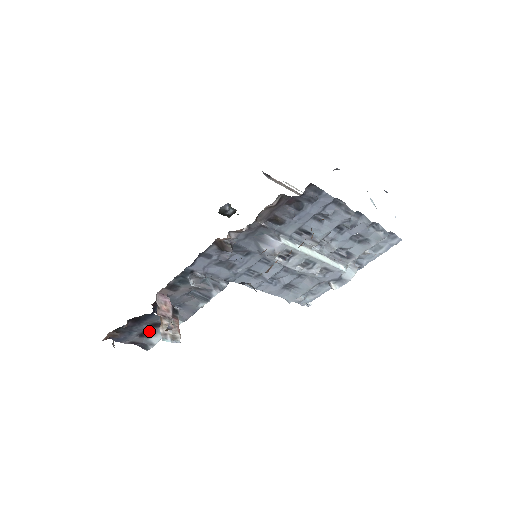
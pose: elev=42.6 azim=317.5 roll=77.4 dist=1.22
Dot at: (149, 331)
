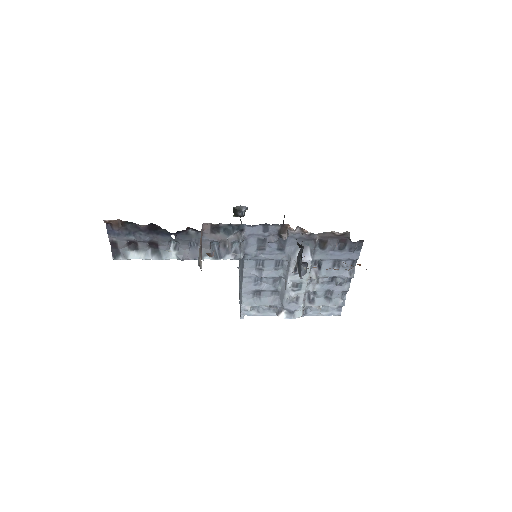
Dot at: (141, 245)
